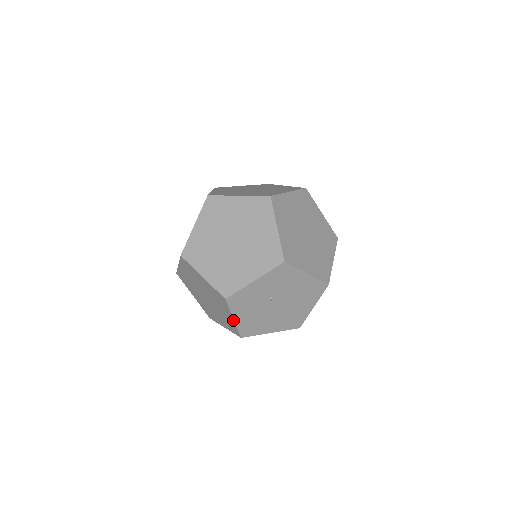
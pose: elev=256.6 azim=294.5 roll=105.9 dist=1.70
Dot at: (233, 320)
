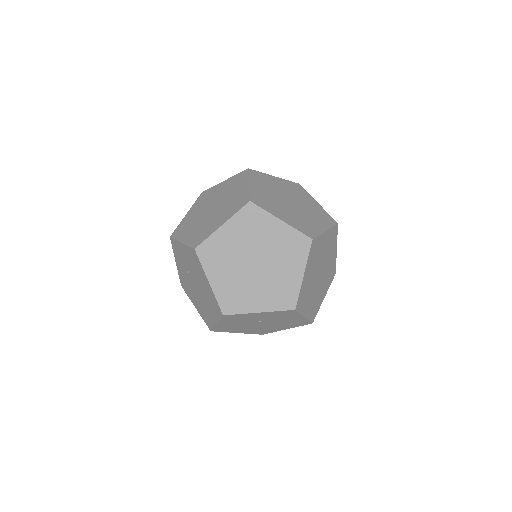
Dot at: (215, 323)
